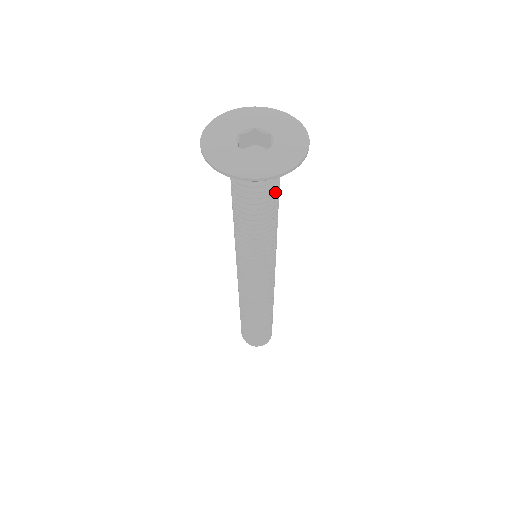
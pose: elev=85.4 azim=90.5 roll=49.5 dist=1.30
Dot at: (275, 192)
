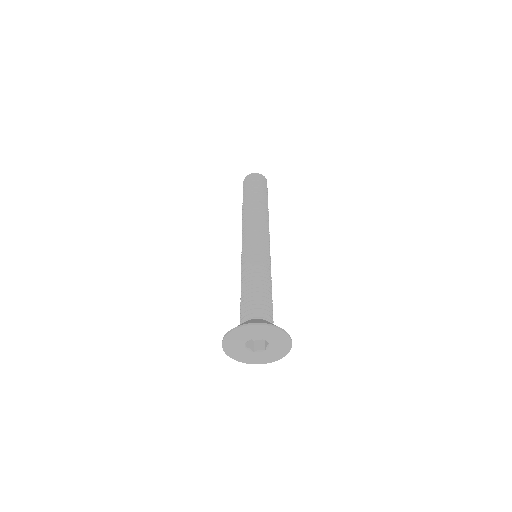
Dot at: occluded
